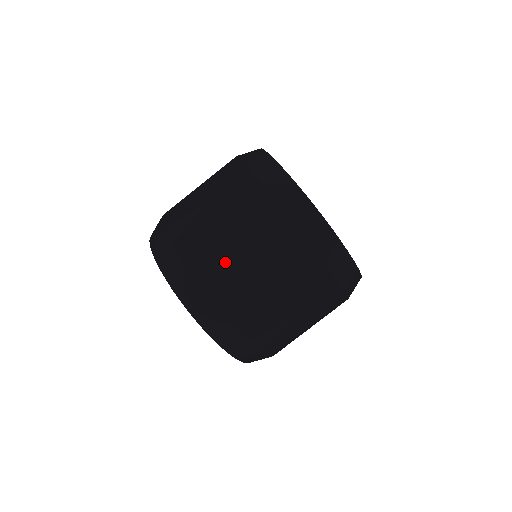
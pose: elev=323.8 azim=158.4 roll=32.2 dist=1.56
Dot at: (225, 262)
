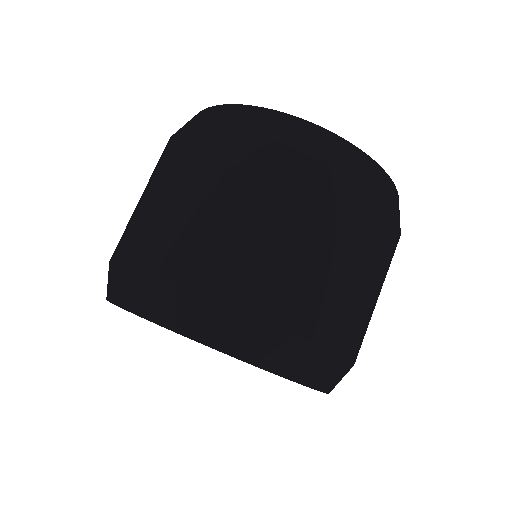
Dot at: (133, 220)
